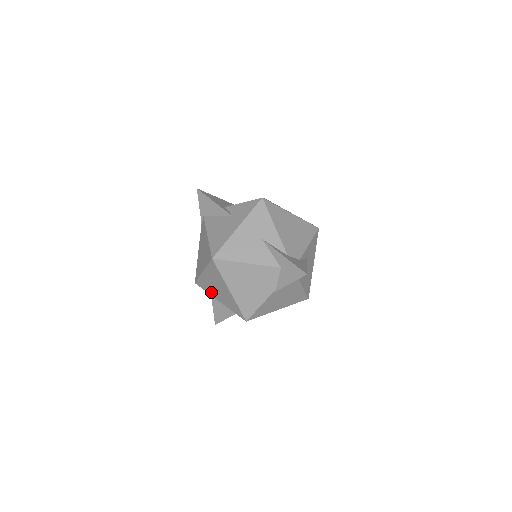
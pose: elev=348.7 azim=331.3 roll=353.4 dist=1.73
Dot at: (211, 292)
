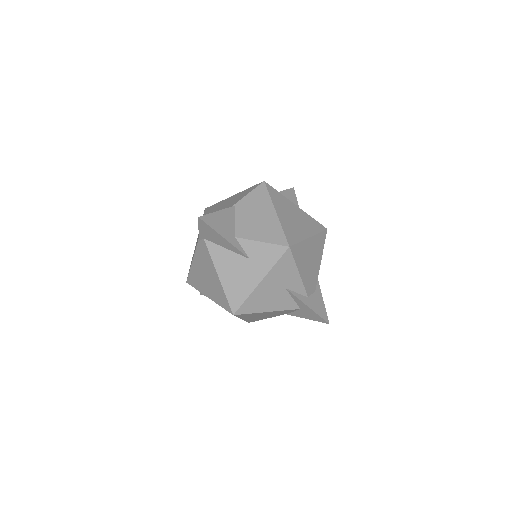
Dot at: occluded
